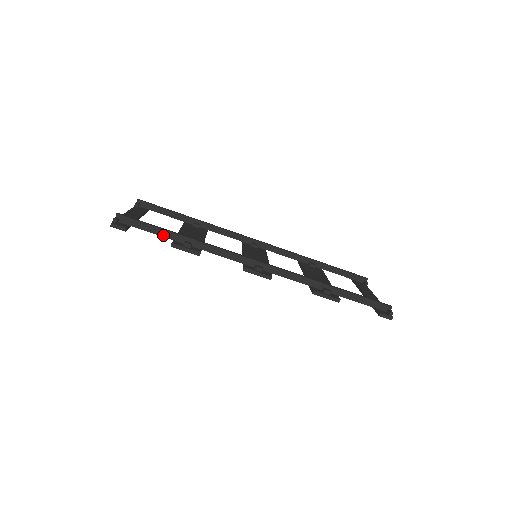
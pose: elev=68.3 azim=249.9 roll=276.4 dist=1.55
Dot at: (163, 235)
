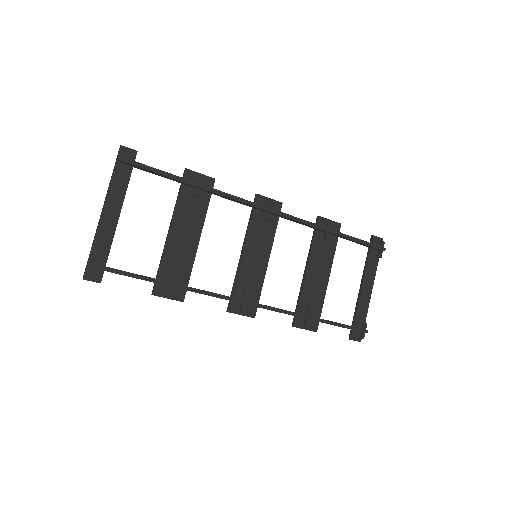
Dot at: occluded
